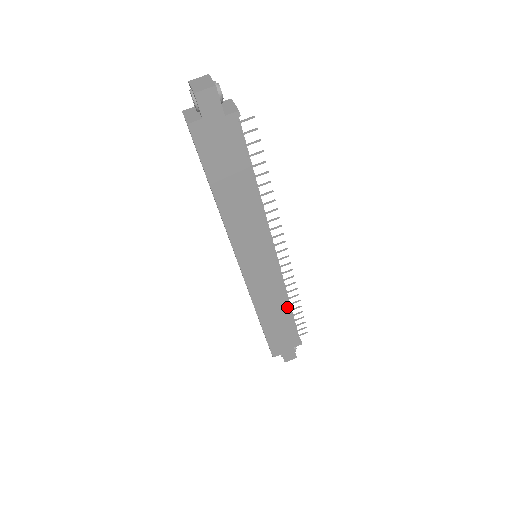
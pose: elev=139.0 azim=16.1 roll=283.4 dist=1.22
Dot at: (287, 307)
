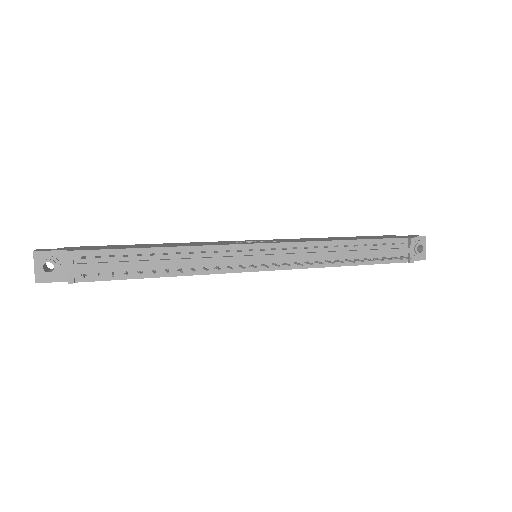
Dot at: occluded
